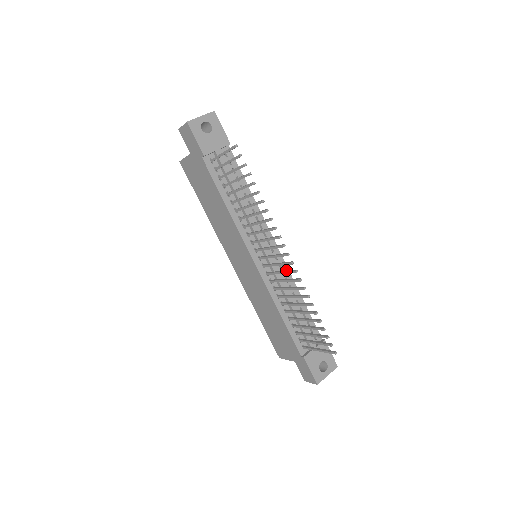
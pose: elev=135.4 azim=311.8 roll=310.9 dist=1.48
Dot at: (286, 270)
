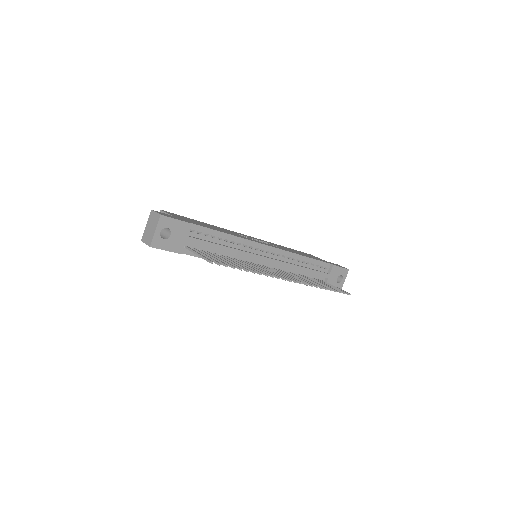
Dot at: (284, 253)
